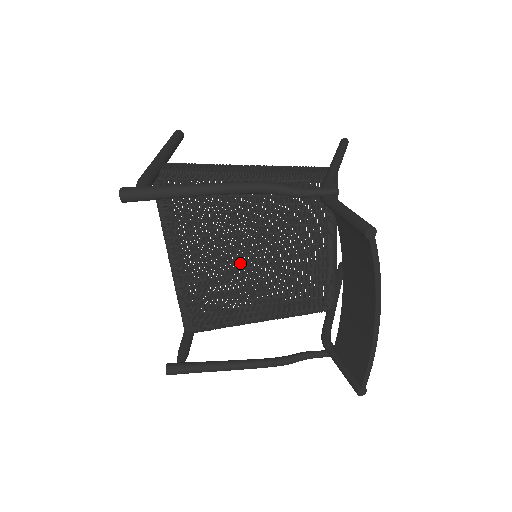
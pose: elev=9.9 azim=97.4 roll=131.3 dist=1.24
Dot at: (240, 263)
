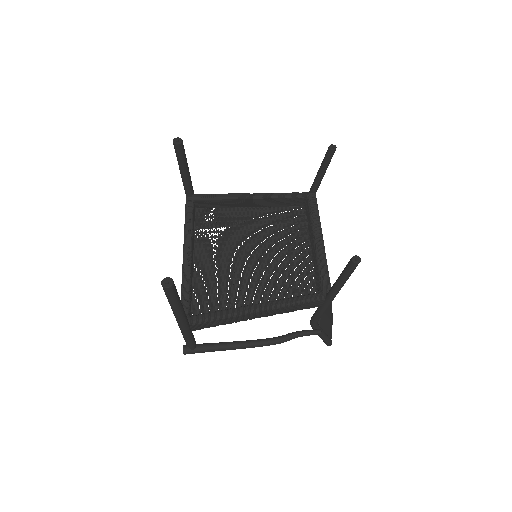
Dot at: (242, 251)
